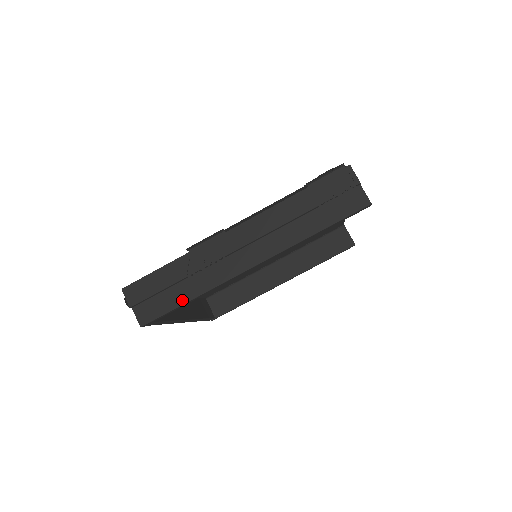
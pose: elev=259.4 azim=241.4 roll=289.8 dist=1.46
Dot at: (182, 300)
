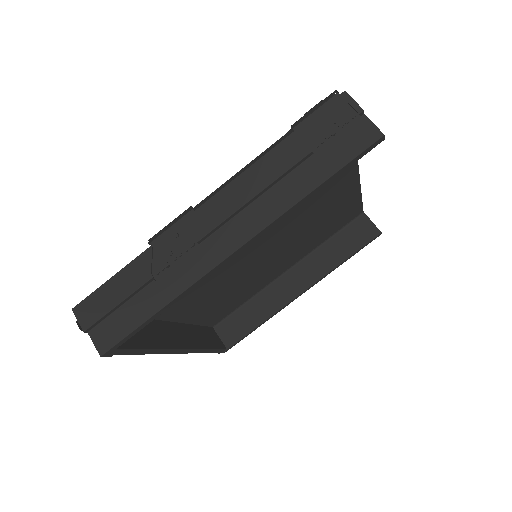
Dot at: (150, 311)
